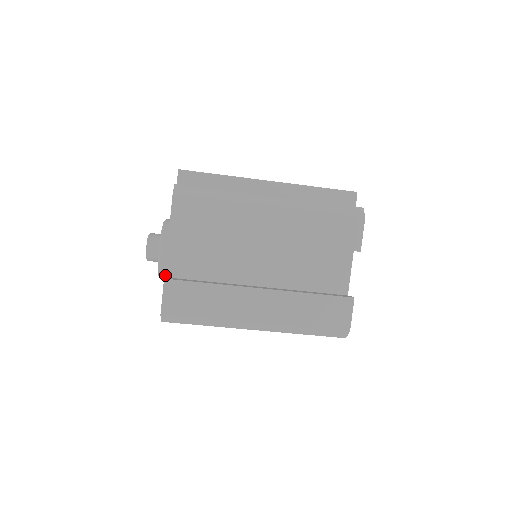
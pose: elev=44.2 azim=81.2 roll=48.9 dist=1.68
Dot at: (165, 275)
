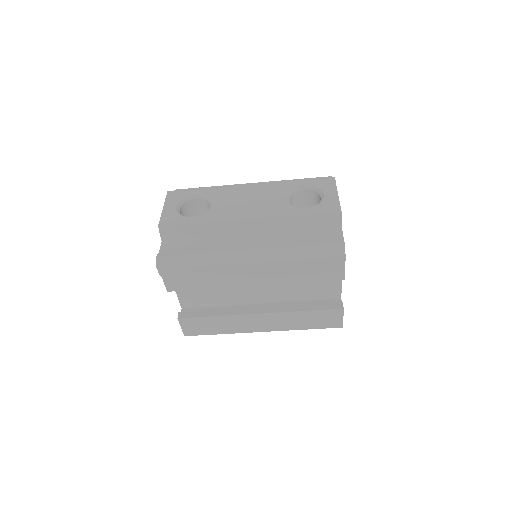
Dot at: occluded
